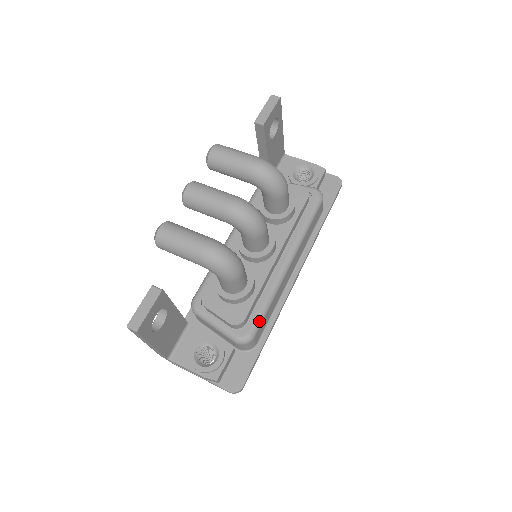
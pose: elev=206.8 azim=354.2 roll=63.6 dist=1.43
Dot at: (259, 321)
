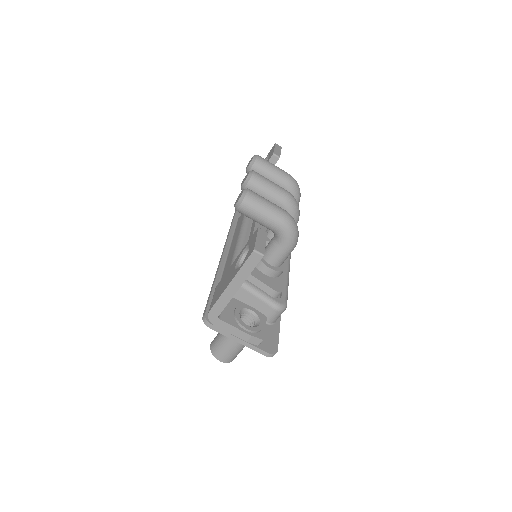
Dot at: (287, 296)
